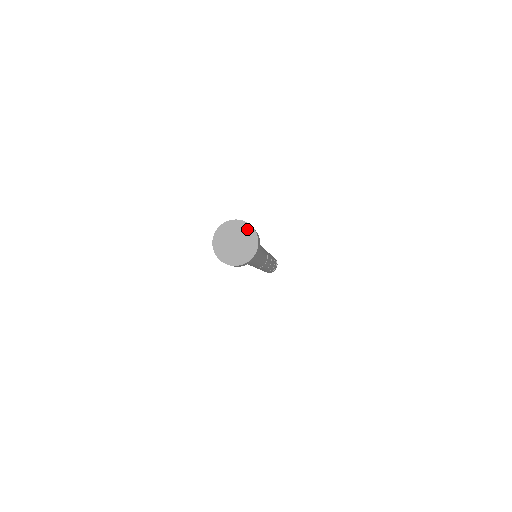
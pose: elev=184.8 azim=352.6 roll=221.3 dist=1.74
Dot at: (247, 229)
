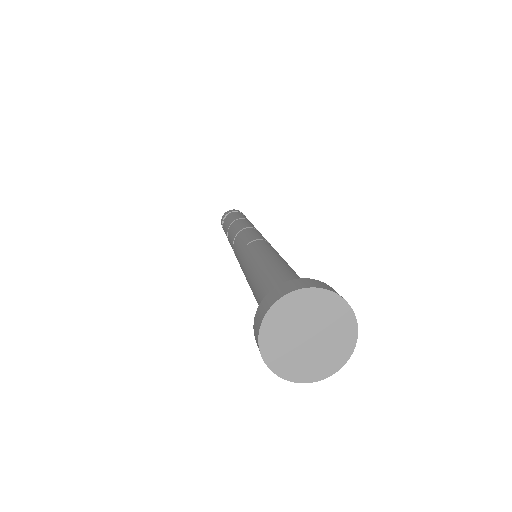
Dot at: (340, 311)
